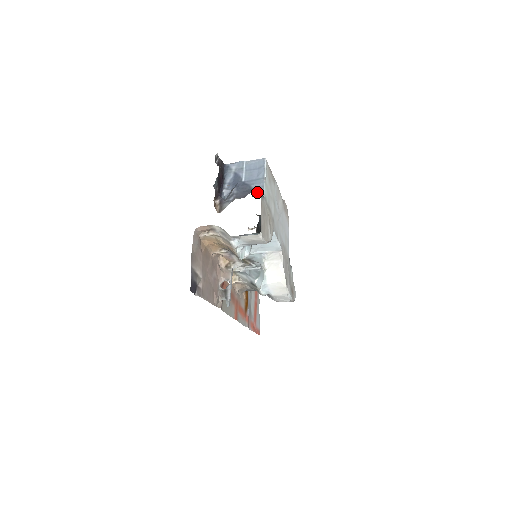
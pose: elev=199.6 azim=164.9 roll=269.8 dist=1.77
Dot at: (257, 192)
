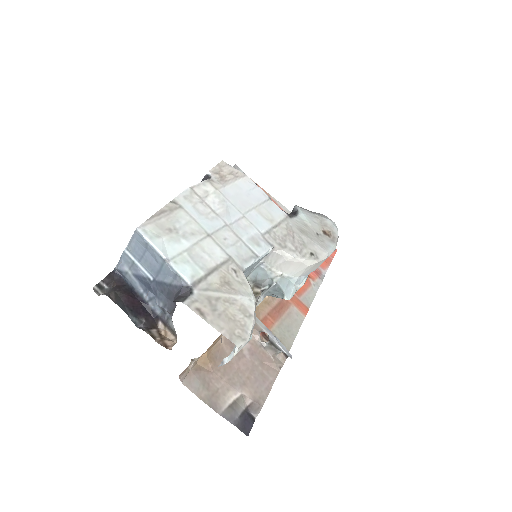
Dot at: (179, 288)
